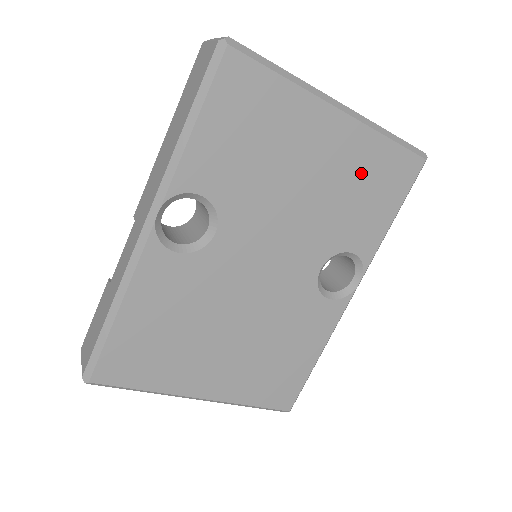
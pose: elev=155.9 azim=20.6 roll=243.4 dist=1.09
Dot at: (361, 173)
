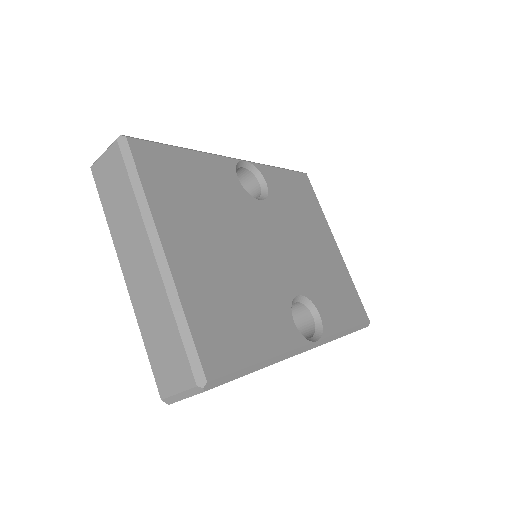
Dot at: (337, 280)
